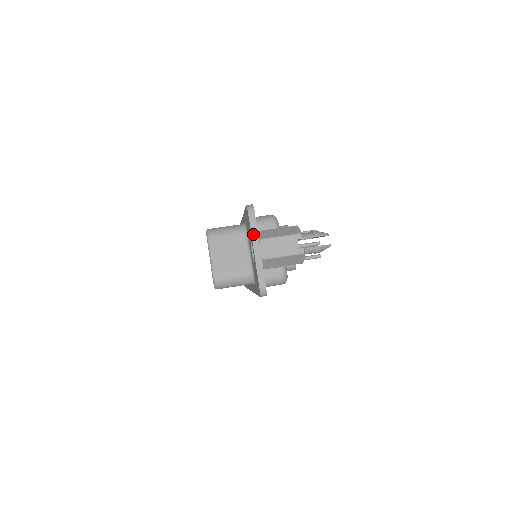
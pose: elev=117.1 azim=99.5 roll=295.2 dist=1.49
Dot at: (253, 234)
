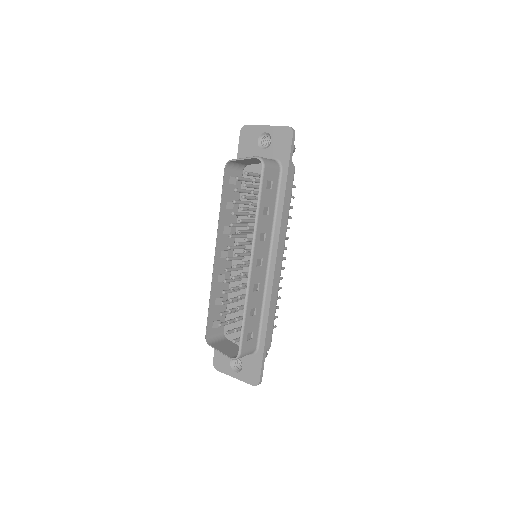
Dot at: (258, 125)
